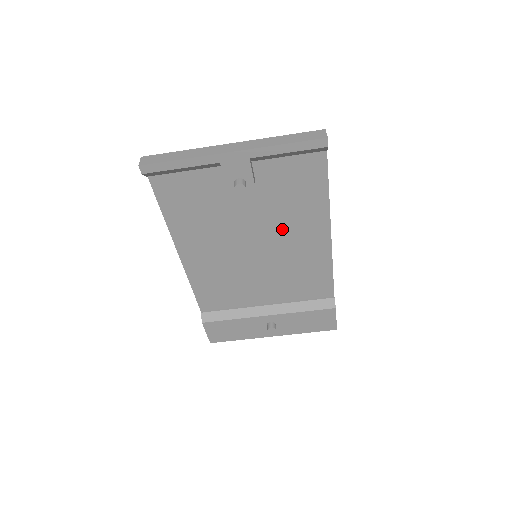
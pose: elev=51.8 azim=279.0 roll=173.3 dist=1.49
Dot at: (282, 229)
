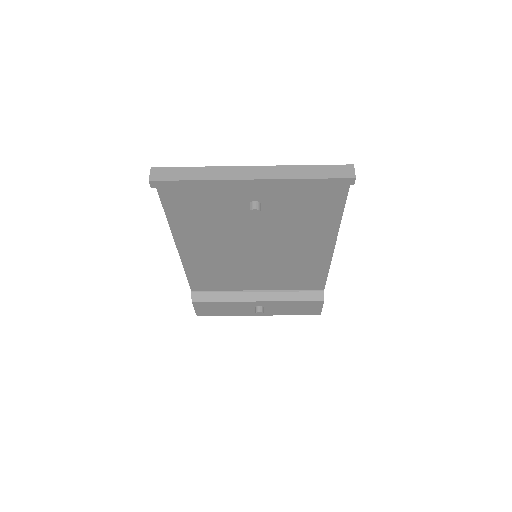
Dot at: (287, 238)
